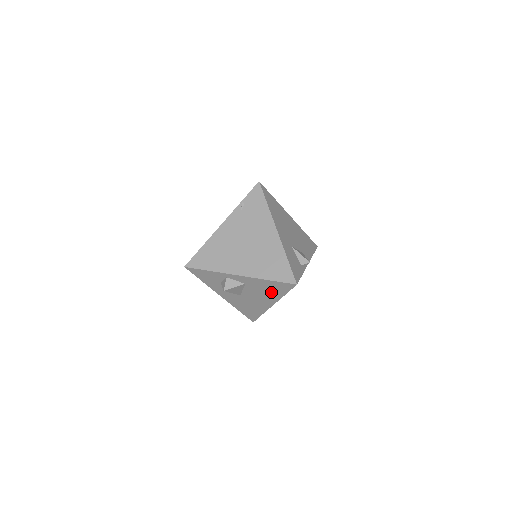
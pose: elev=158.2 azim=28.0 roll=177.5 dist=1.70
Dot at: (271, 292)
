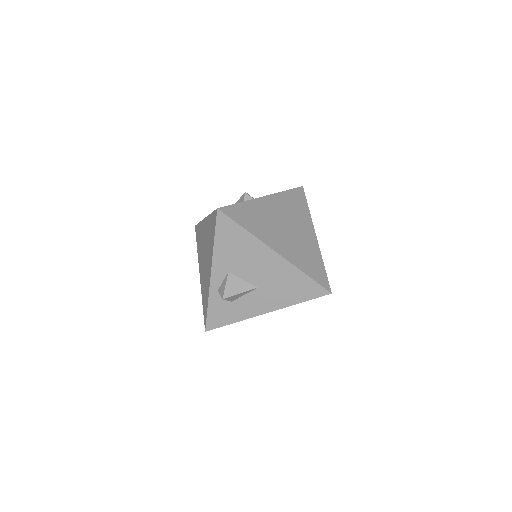
Dot at: (242, 246)
